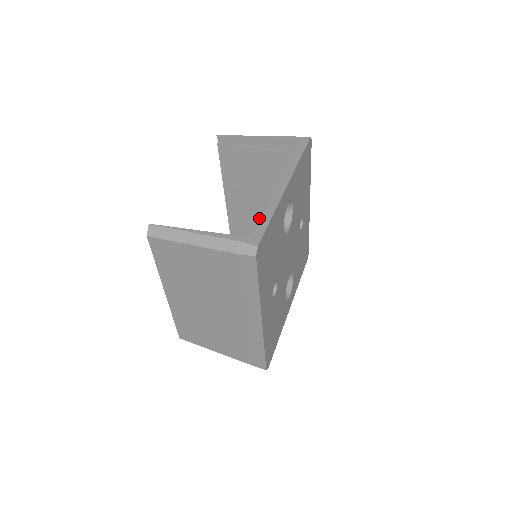
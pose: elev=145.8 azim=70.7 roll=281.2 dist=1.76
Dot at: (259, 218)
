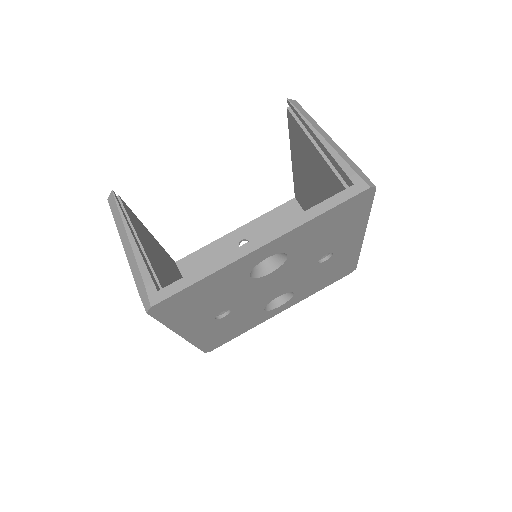
Dot at: occluded
